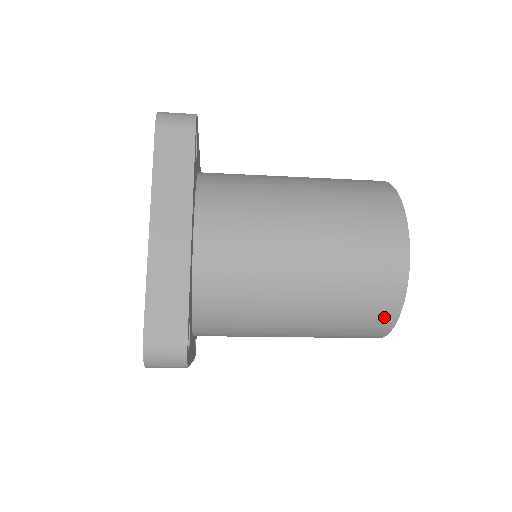
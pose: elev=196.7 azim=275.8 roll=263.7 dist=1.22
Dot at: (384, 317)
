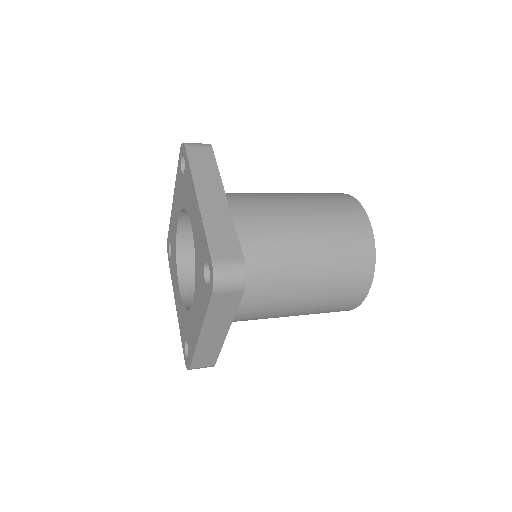
Dot at: occluded
